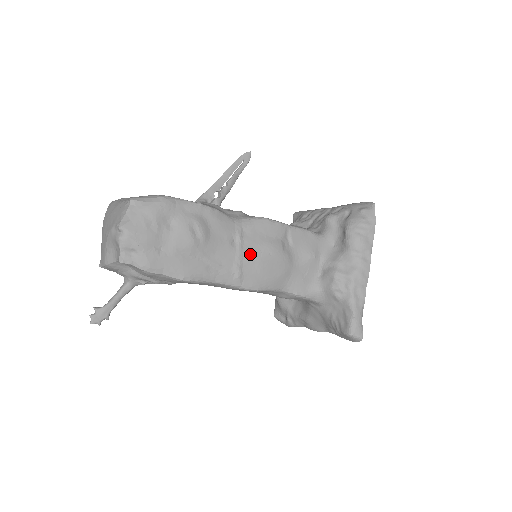
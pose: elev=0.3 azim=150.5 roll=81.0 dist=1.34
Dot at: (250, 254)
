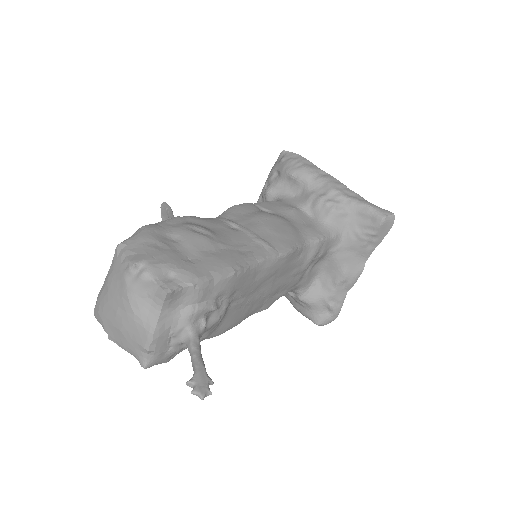
Dot at: (255, 227)
